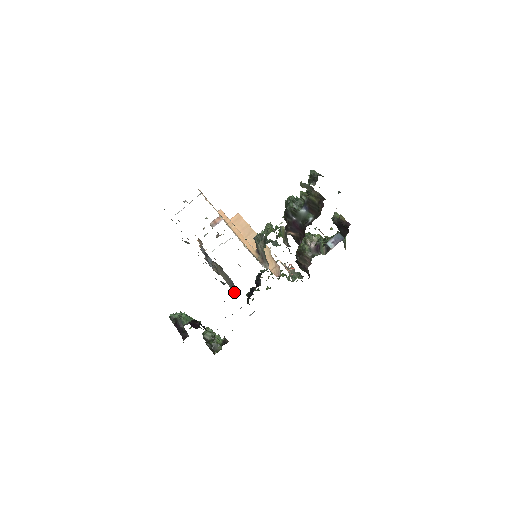
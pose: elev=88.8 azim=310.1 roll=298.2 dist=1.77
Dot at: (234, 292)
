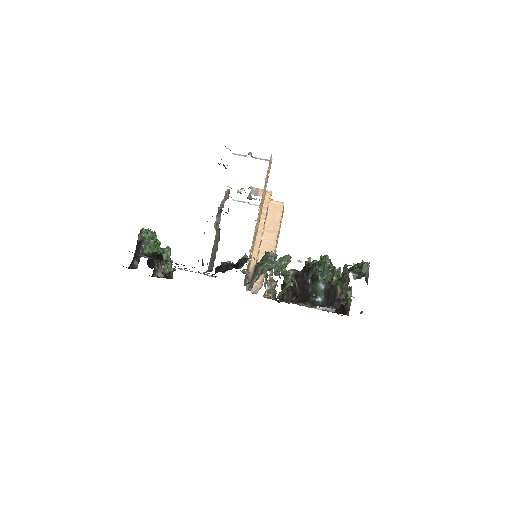
Dot at: (210, 264)
